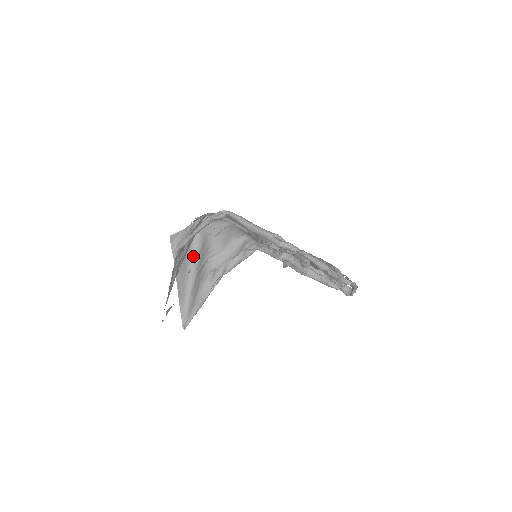
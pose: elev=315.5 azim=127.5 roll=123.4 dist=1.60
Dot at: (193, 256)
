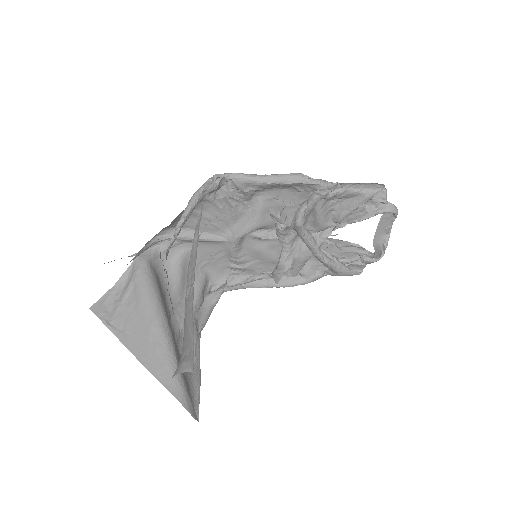
Dot at: (156, 304)
